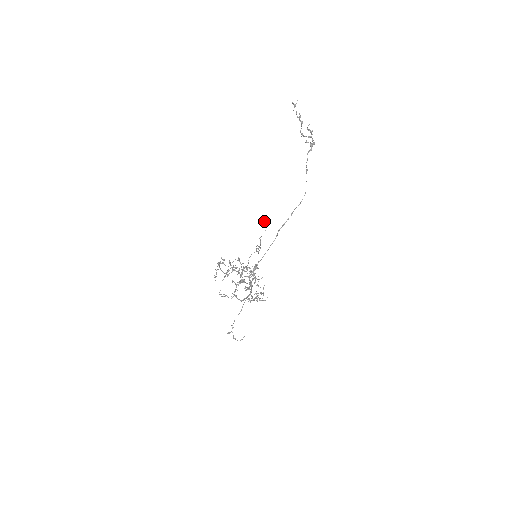
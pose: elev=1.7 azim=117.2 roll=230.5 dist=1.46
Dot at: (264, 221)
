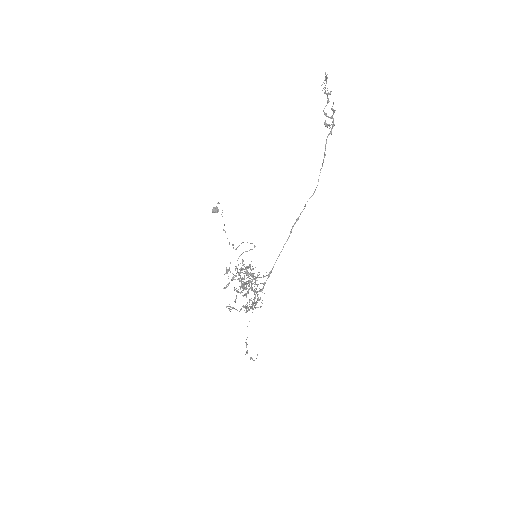
Dot at: (217, 208)
